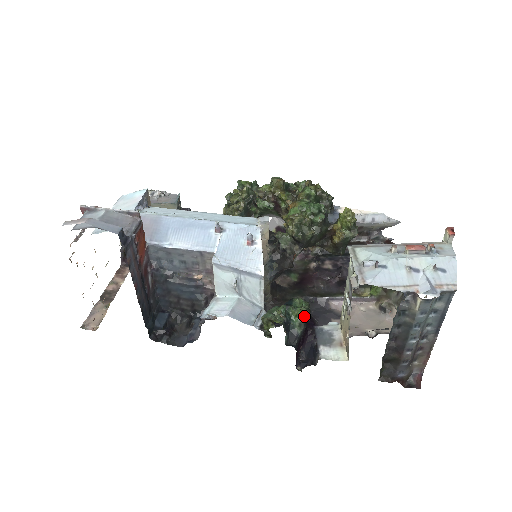
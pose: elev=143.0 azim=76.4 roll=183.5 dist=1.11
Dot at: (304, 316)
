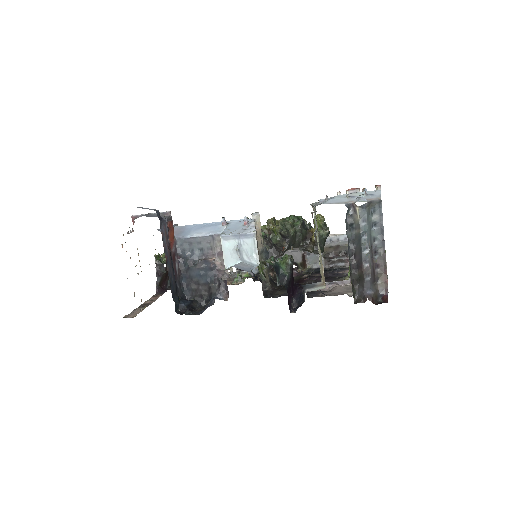
Dot at: (288, 261)
